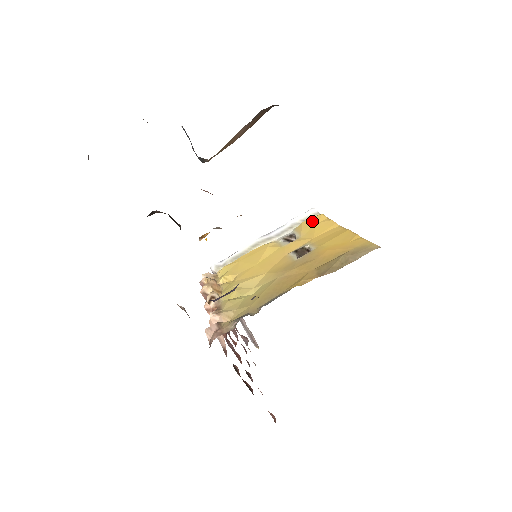
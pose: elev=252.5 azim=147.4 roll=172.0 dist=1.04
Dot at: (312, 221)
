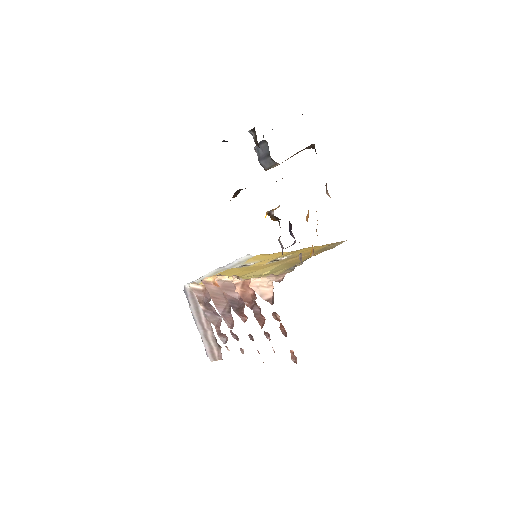
Dot at: (260, 256)
